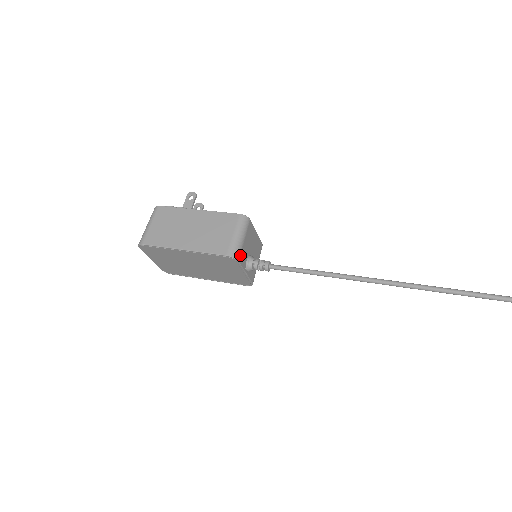
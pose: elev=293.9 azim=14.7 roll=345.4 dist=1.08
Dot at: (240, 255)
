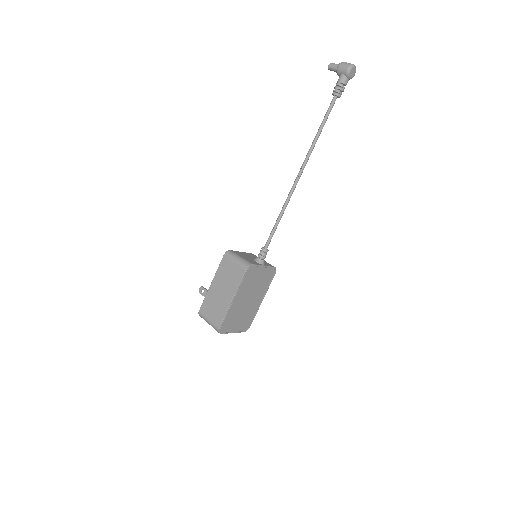
Dot at: (250, 262)
